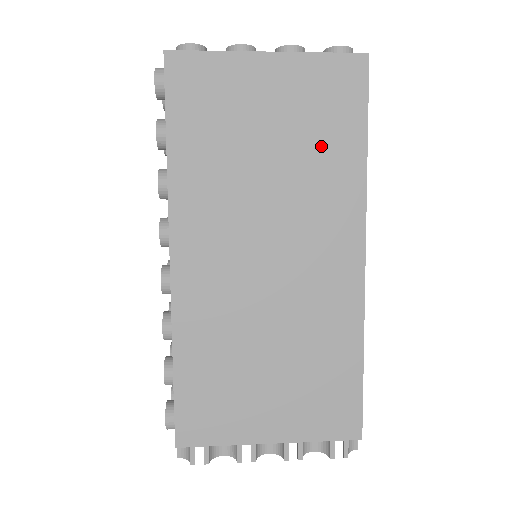
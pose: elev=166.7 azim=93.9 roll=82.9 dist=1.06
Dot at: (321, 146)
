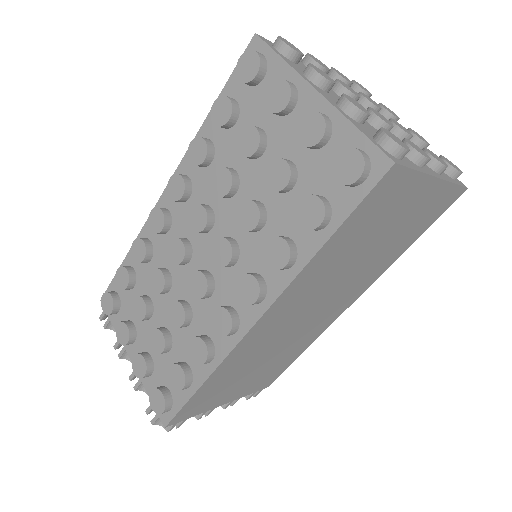
Dot at: (395, 245)
